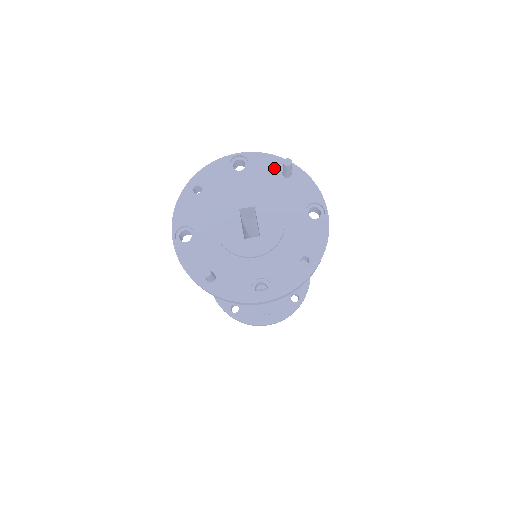
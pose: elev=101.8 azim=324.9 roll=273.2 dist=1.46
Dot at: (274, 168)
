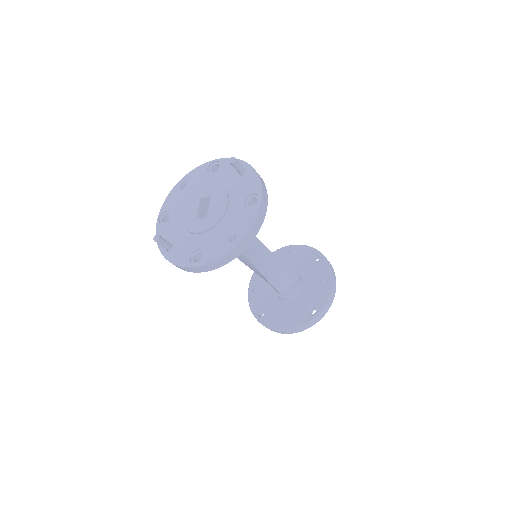
Dot at: occluded
